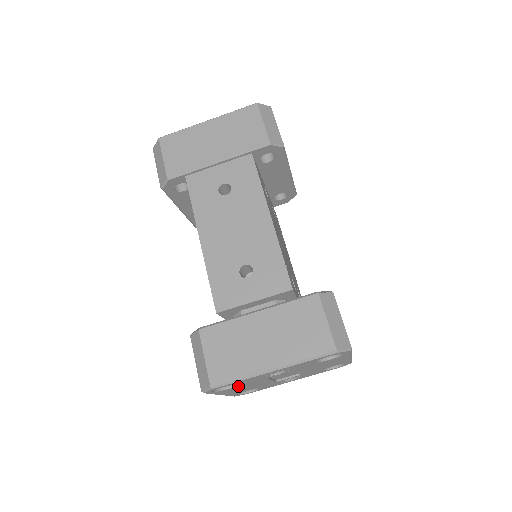
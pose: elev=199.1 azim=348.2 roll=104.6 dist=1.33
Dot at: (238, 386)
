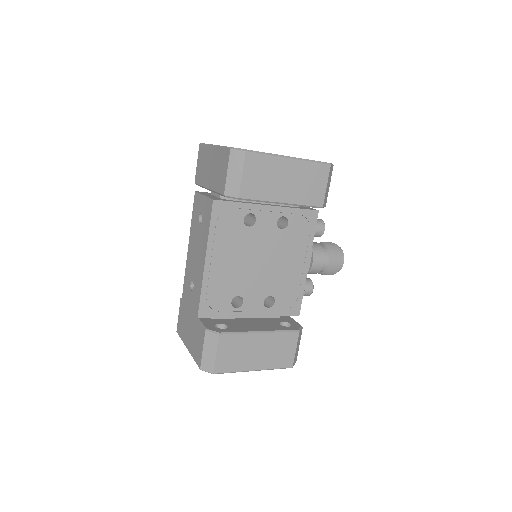
Dot at: occluded
